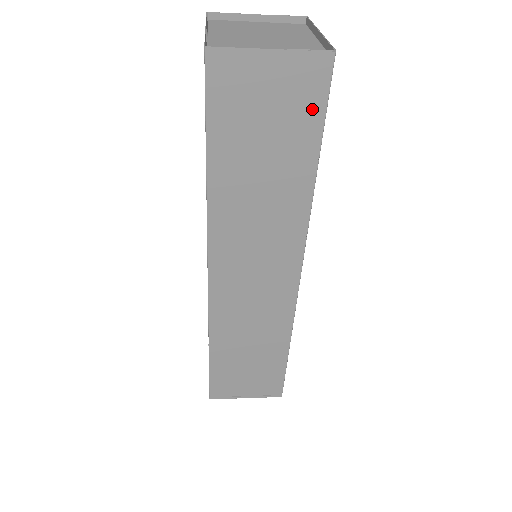
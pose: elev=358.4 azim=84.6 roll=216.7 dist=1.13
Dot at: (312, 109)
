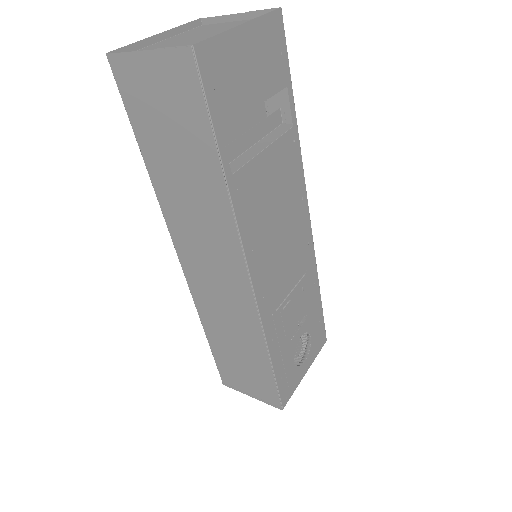
Dot at: (195, 106)
